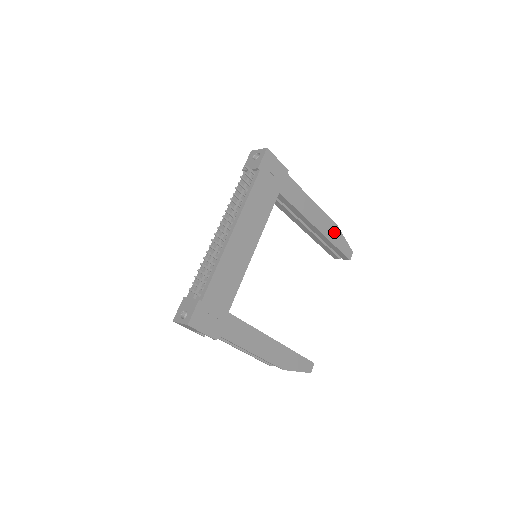
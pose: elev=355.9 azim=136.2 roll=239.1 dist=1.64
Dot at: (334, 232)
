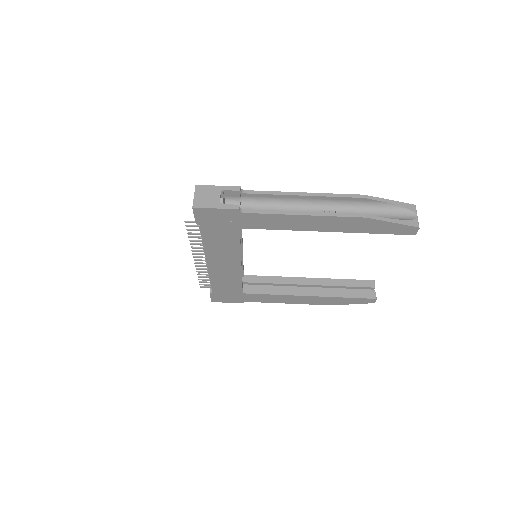
Dot at: (363, 224)
